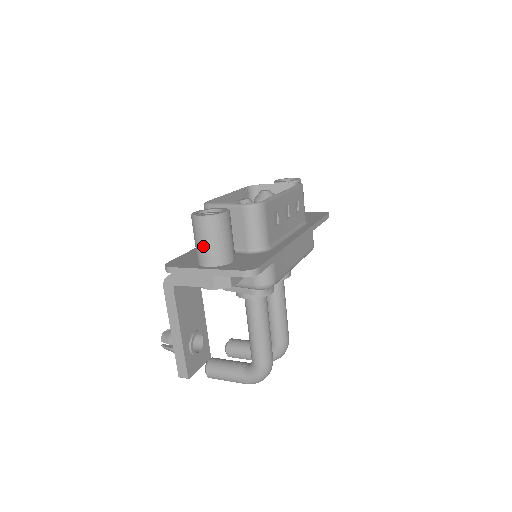
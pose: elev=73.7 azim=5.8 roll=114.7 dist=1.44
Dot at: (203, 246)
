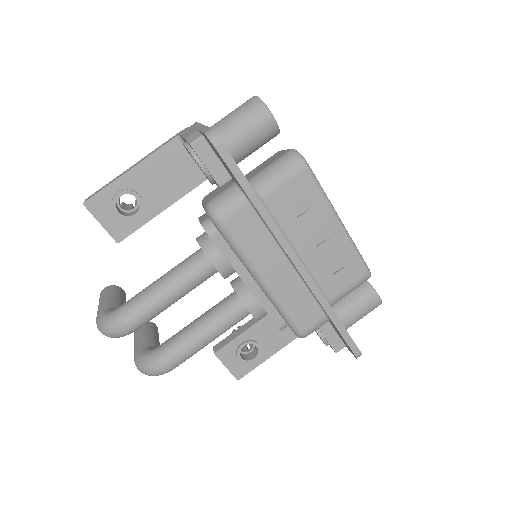
Dot at: (227, 115)
